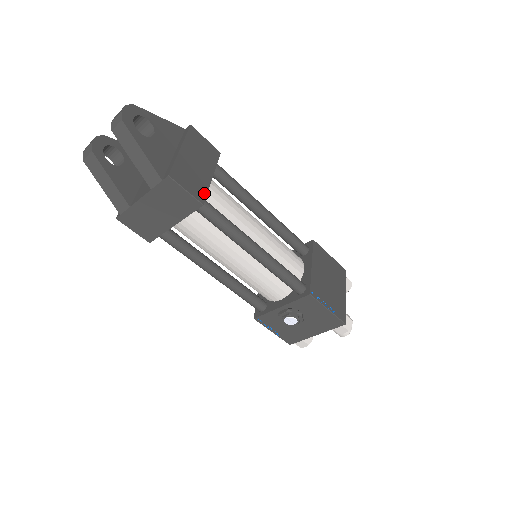
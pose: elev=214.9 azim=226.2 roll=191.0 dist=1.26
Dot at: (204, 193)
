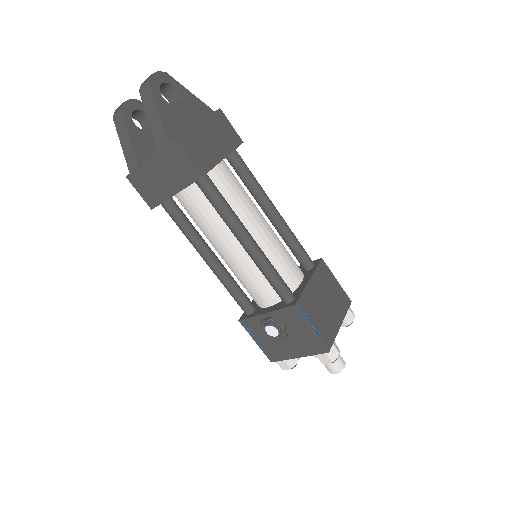
Dot at: (207, 168)
